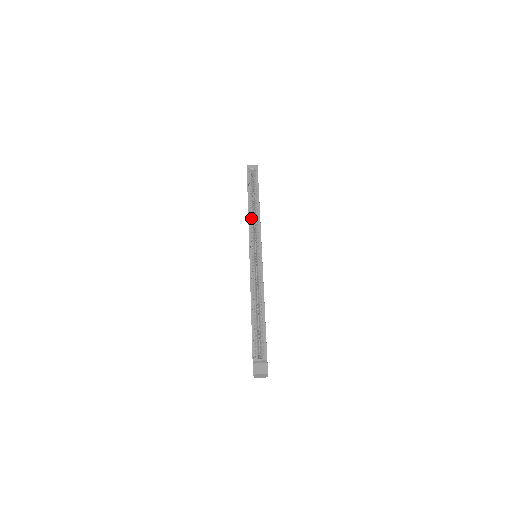
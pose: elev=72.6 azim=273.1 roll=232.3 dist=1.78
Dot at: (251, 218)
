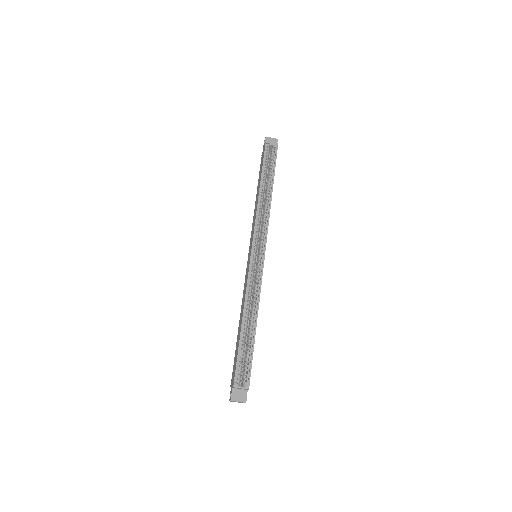
Dot at: (260, 209)
